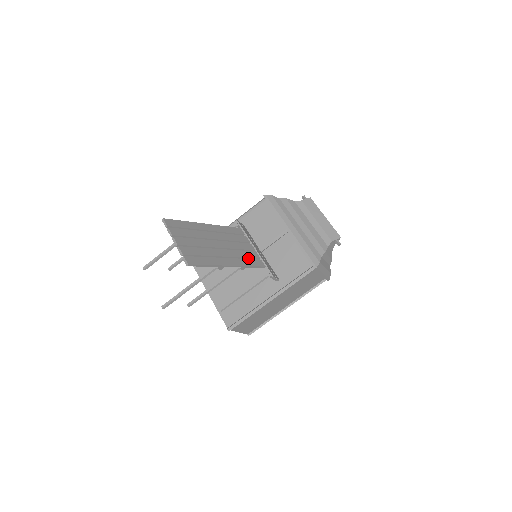
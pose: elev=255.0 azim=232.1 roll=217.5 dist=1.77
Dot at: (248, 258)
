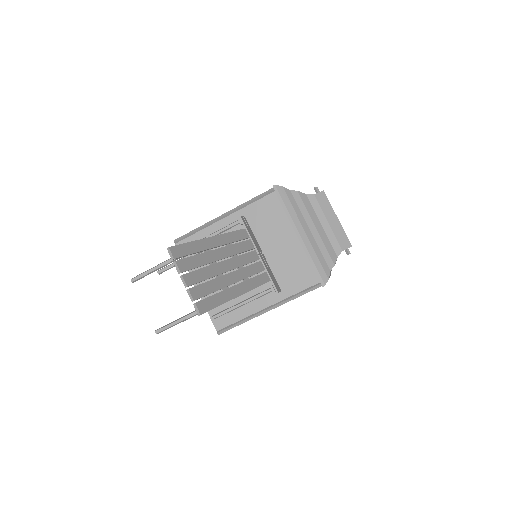
Dot at: (254, 274)
